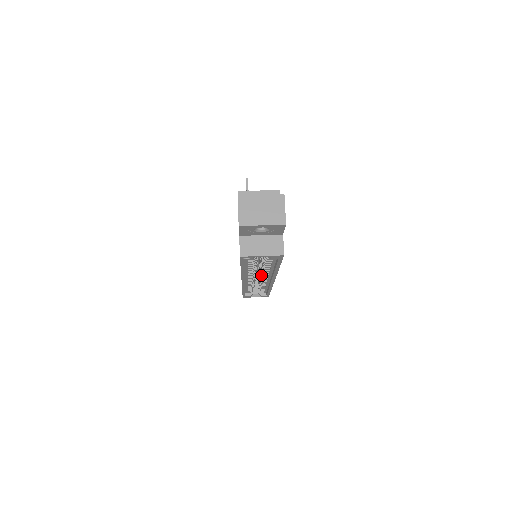
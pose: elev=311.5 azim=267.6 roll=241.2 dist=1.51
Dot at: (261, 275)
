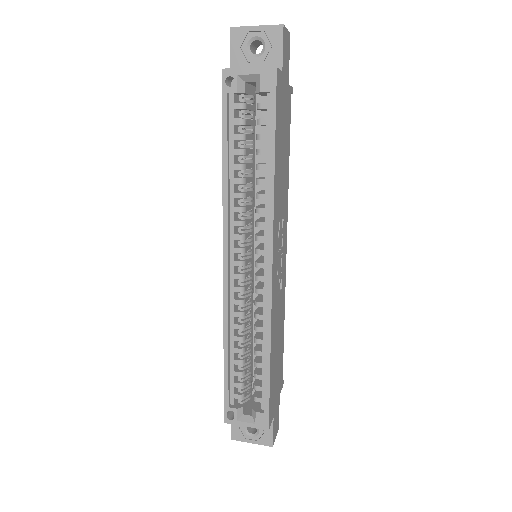
Dot at: (255, 261)
